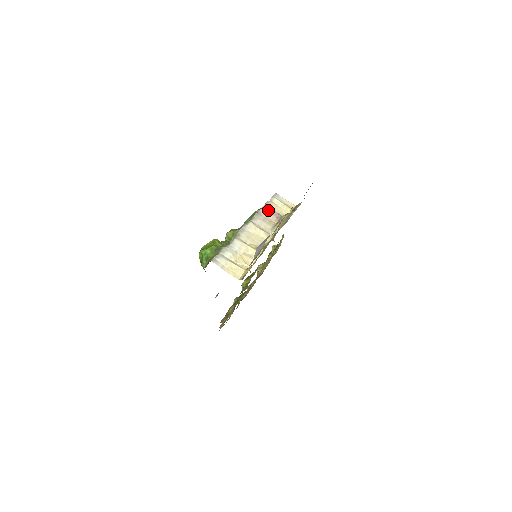
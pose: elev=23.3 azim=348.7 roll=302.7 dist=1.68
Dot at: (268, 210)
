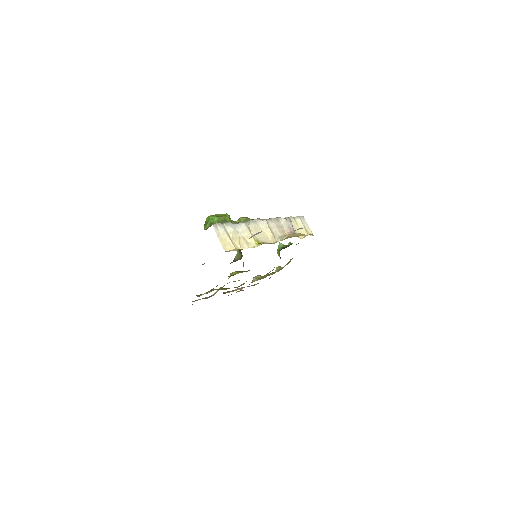
Dot at: (287, 222)
